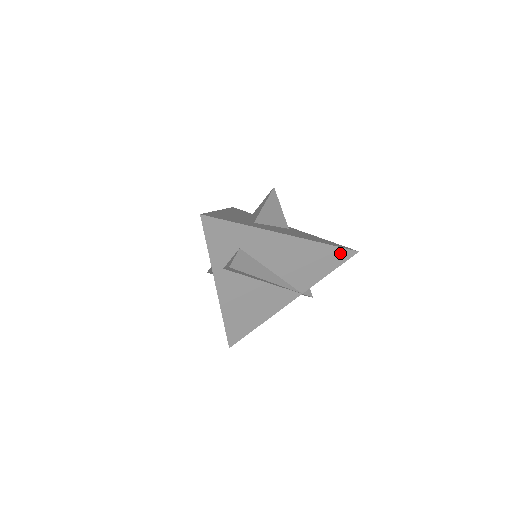
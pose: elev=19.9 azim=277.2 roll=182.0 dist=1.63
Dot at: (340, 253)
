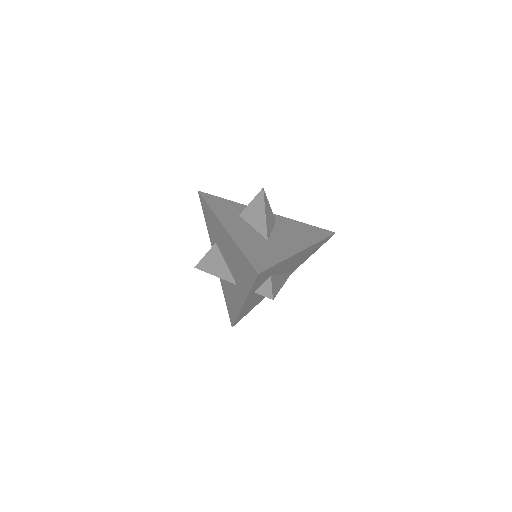
Dot at: (325, 240)
